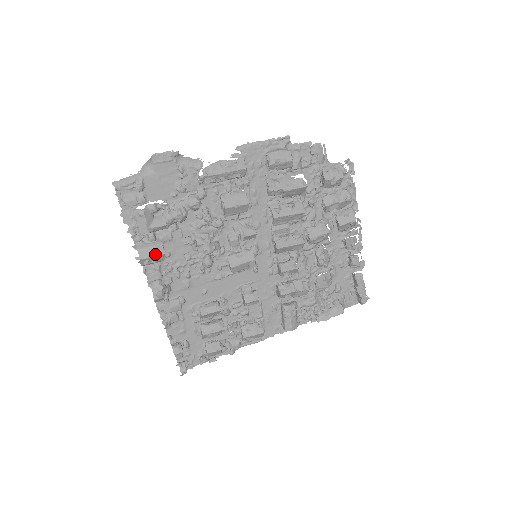
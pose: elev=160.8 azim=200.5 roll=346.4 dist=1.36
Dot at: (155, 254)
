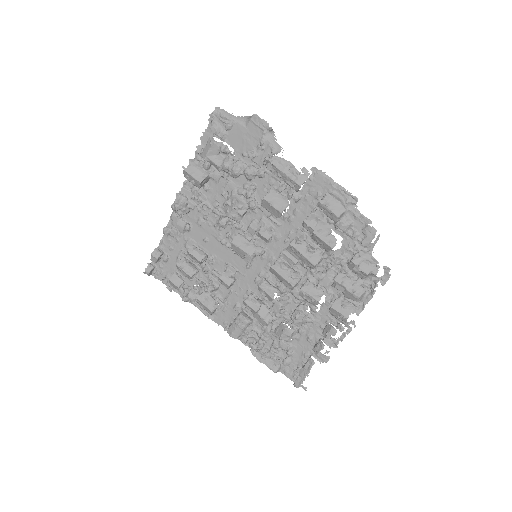
Dot at: (195, 177)
